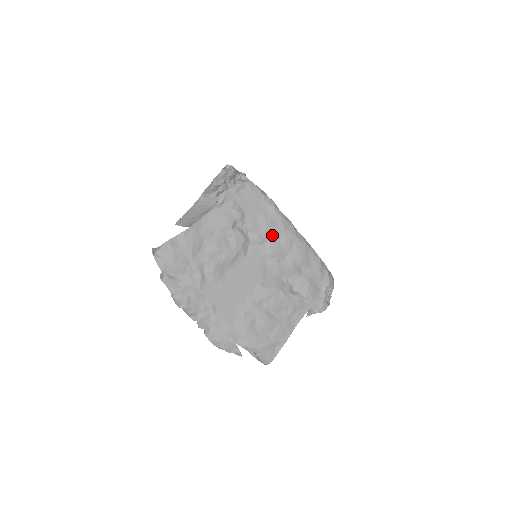
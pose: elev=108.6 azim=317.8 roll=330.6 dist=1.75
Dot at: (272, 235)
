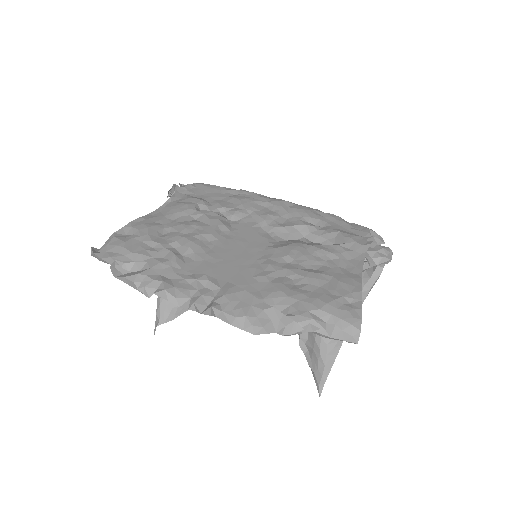
Dot at: (254, 206)
